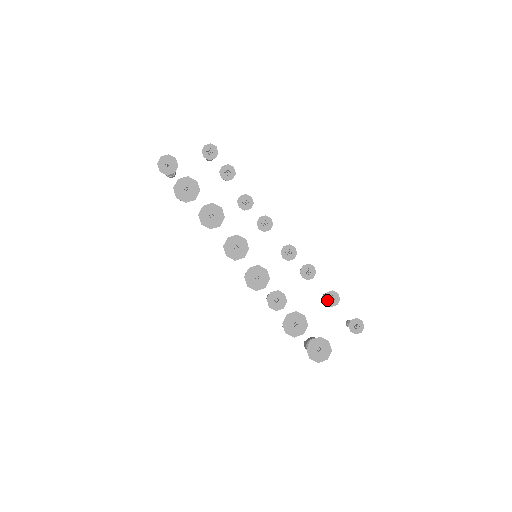
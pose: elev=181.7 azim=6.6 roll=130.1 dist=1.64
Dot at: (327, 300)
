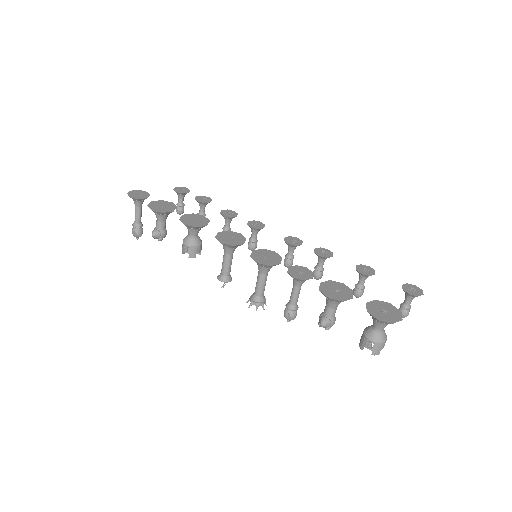
Dot at: (361, 271)
